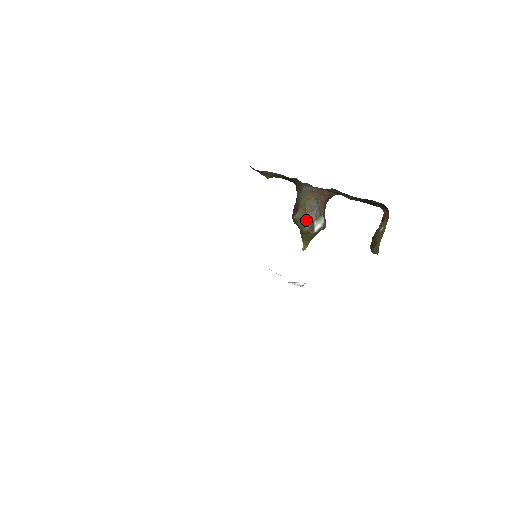
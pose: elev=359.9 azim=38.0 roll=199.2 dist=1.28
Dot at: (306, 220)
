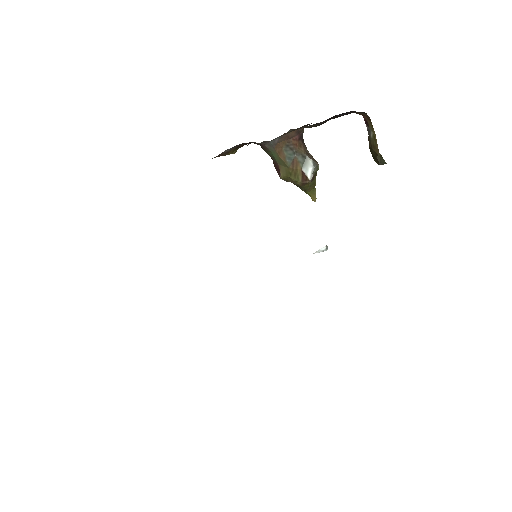
Dot at: (293, 173)
